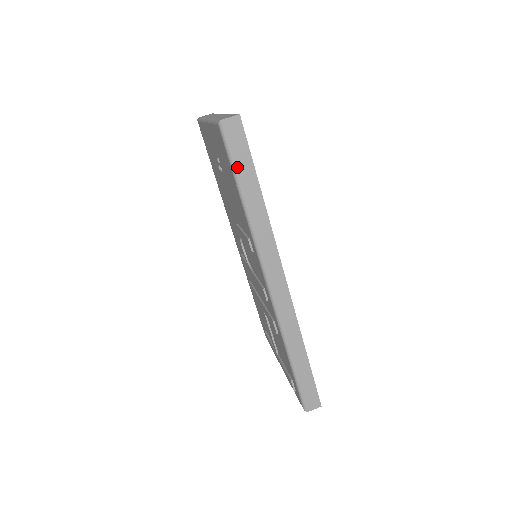
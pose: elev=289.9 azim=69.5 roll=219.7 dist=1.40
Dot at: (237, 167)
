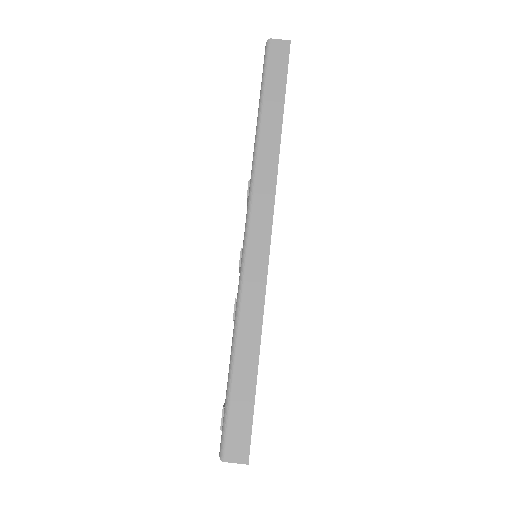
Dot at: (267, 85)
